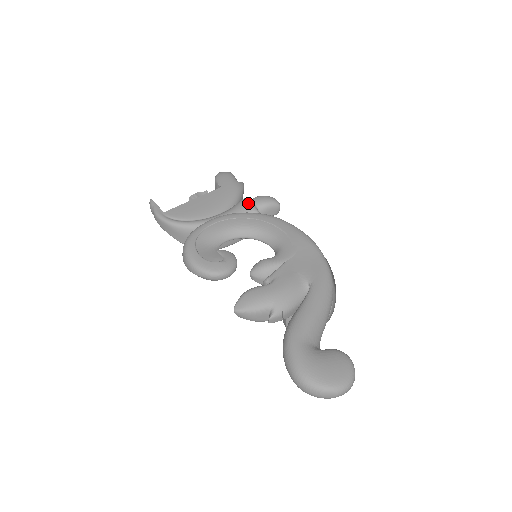
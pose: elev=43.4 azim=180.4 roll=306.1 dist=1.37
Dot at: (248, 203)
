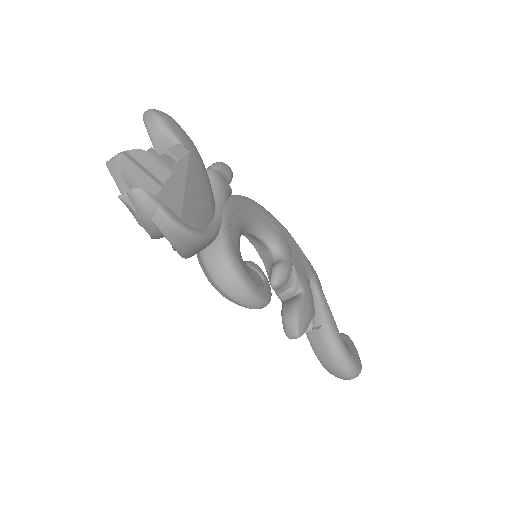
Dot at: (224, 180)
